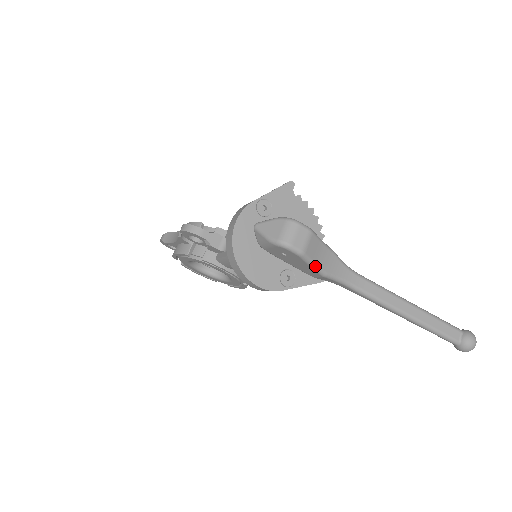
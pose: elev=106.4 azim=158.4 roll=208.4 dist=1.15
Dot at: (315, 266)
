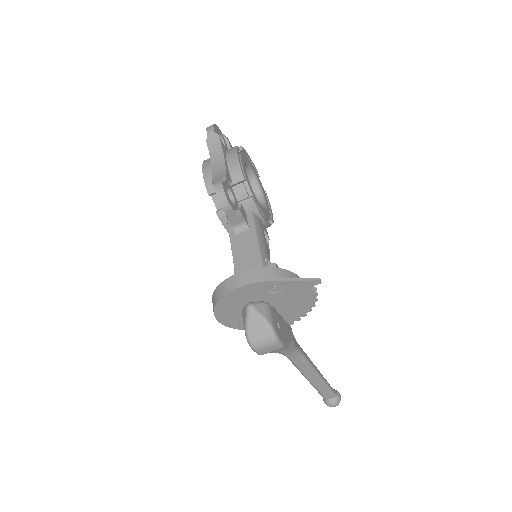
Dot at: occluded
